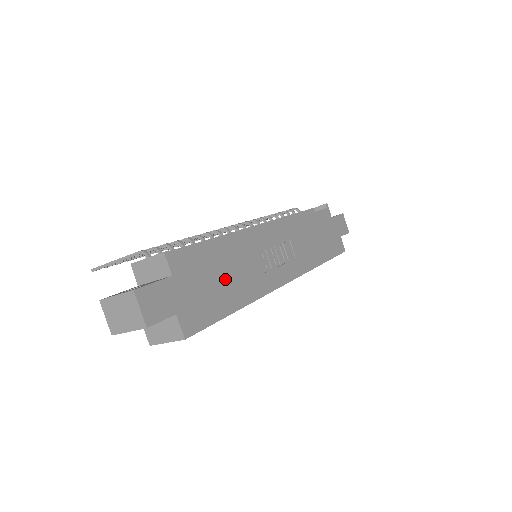
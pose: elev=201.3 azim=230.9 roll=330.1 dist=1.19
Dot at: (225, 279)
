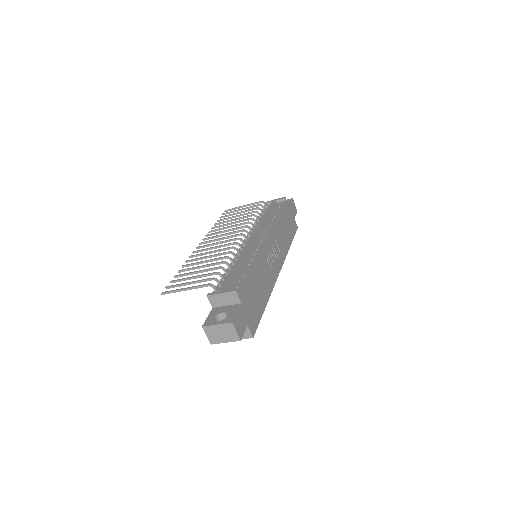
Dot at: (258, 290)
